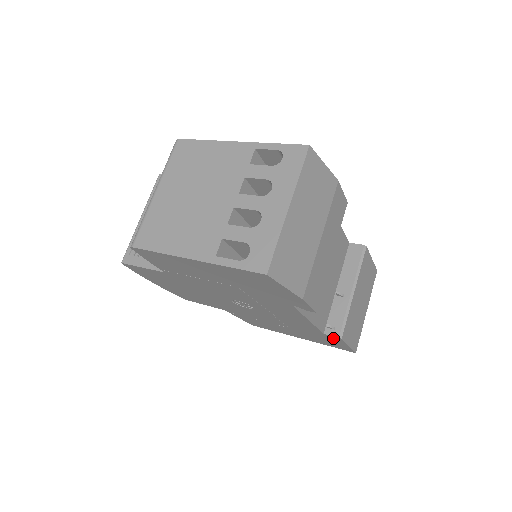
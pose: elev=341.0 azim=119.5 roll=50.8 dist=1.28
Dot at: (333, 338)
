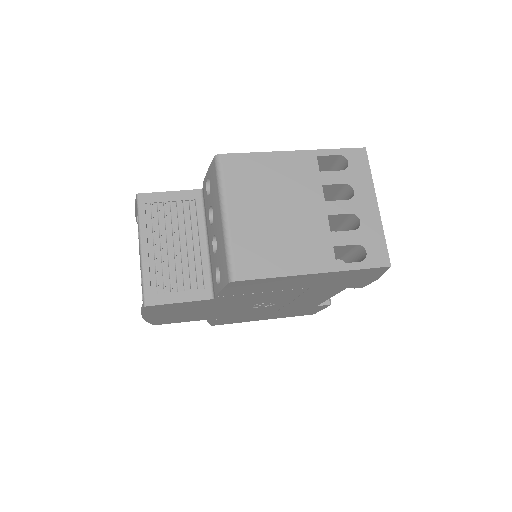
Dot at: (319, 307)
